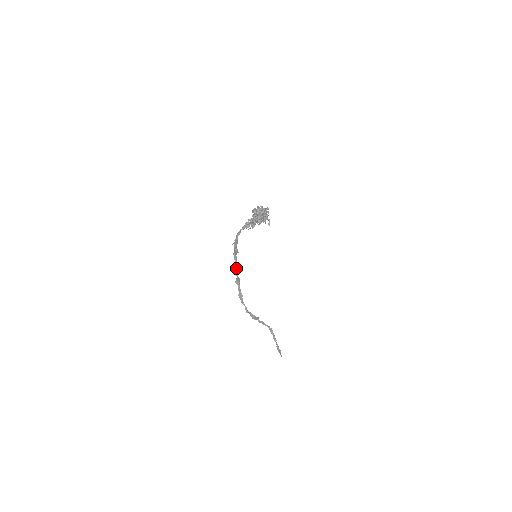
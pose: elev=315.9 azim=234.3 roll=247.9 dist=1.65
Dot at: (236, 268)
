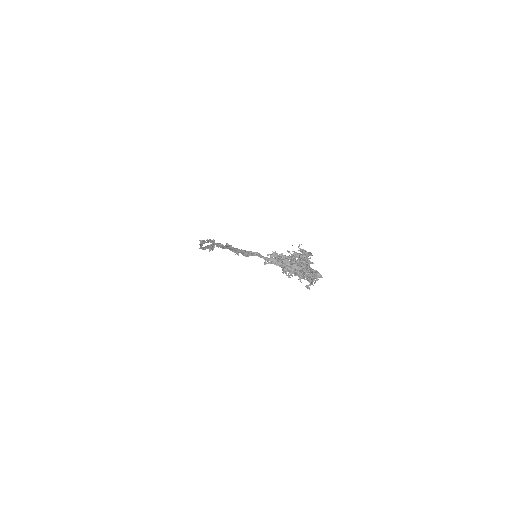
Dot at: occluded
